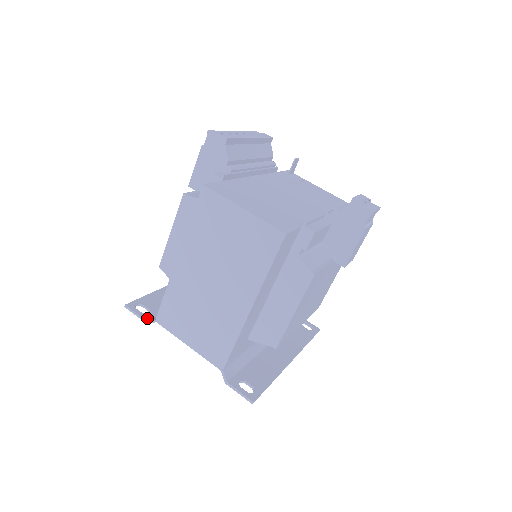
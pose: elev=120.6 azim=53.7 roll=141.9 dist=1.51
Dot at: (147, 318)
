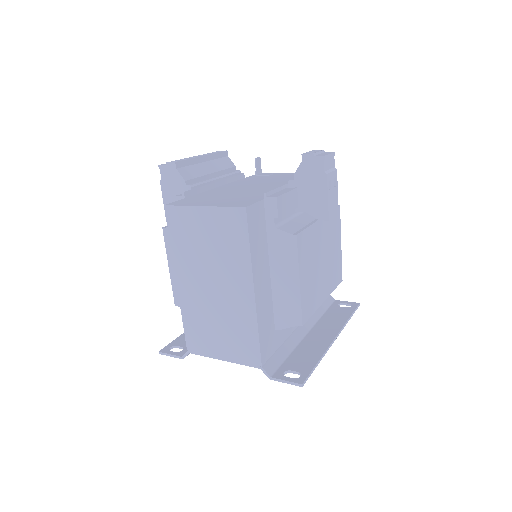
Dot at: (181, 354)
